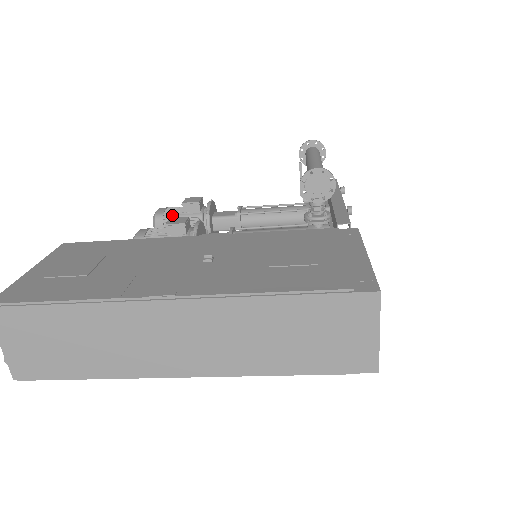
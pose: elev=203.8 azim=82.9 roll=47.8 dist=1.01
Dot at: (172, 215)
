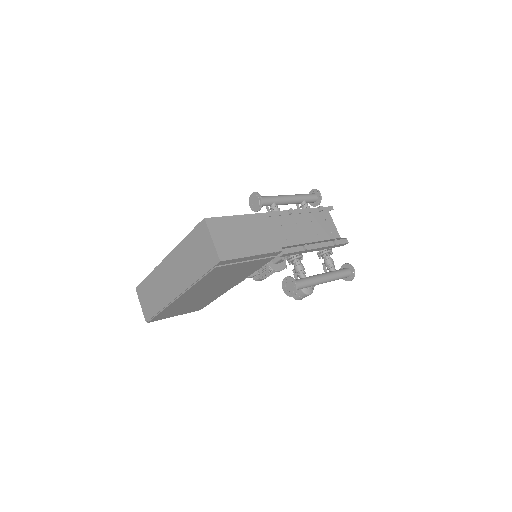
Dot at: occluded
